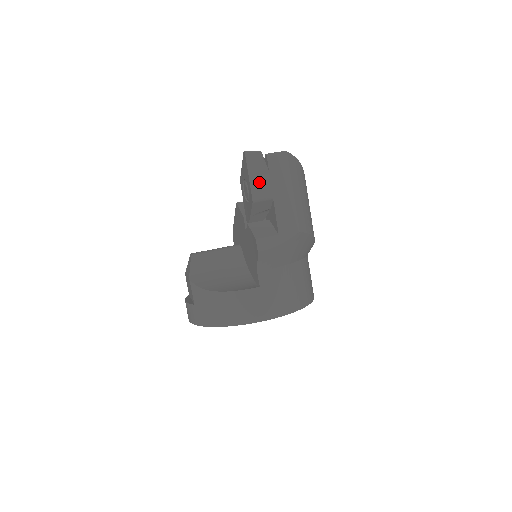
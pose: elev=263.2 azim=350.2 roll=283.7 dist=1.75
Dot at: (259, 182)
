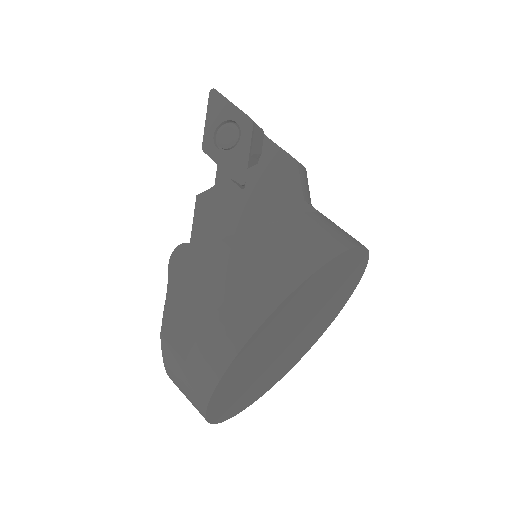
Dot at: occluded
